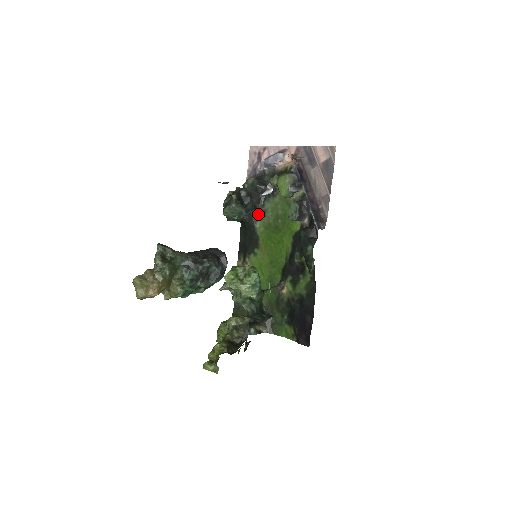
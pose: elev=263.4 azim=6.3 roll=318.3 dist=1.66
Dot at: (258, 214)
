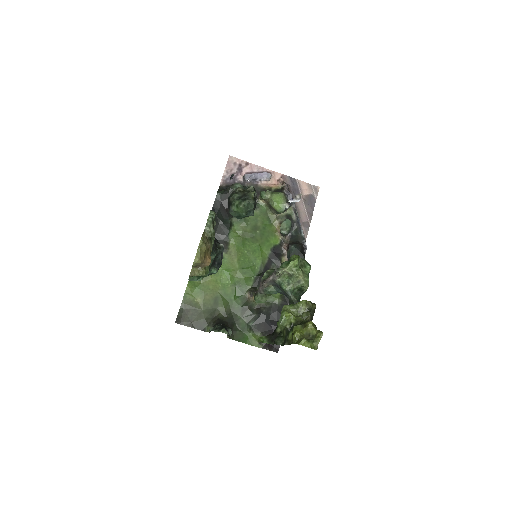
Dot at: (233, 219)
